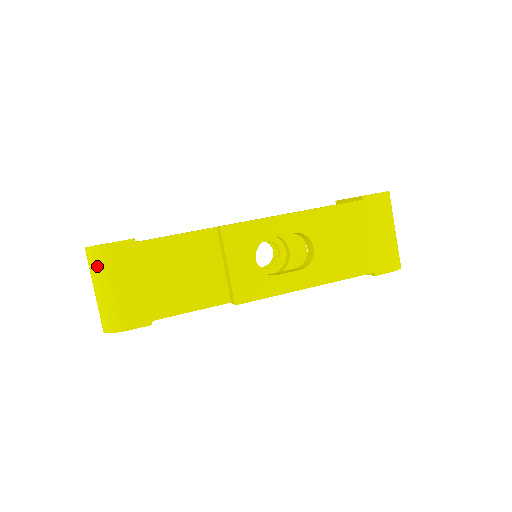
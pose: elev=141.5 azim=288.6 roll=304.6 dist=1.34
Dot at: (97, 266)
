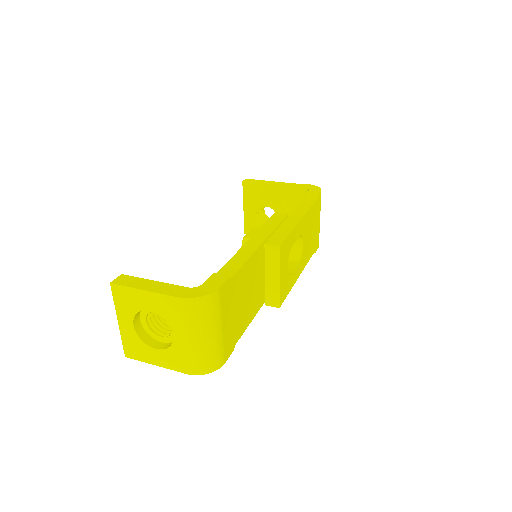
Dot at: (205, 315)
